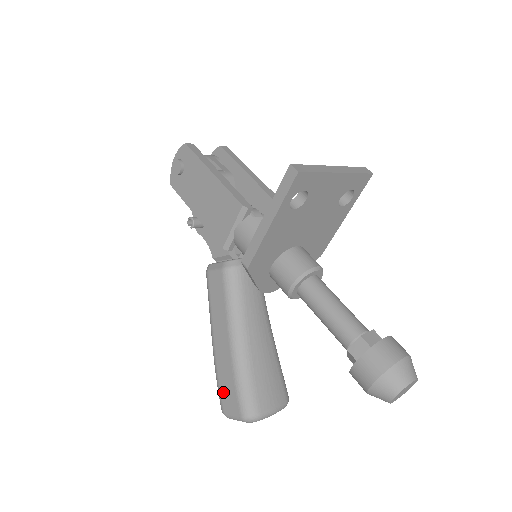
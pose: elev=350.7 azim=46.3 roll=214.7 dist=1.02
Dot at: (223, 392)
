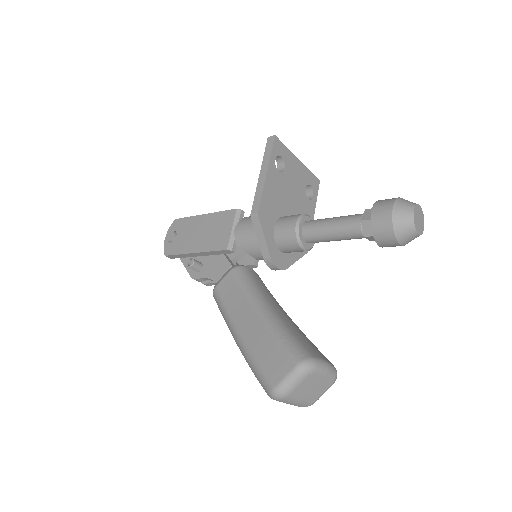
Dot at: (265, 365)
